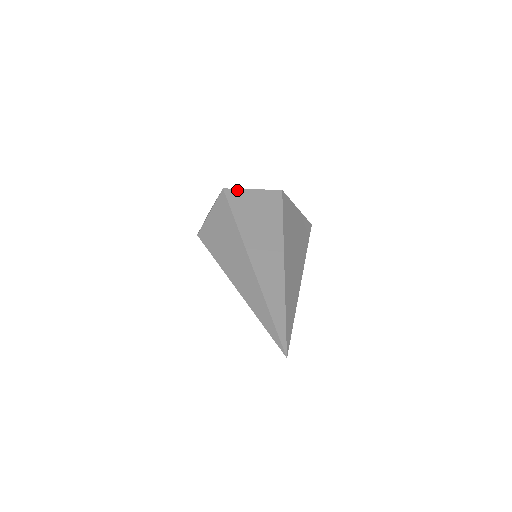
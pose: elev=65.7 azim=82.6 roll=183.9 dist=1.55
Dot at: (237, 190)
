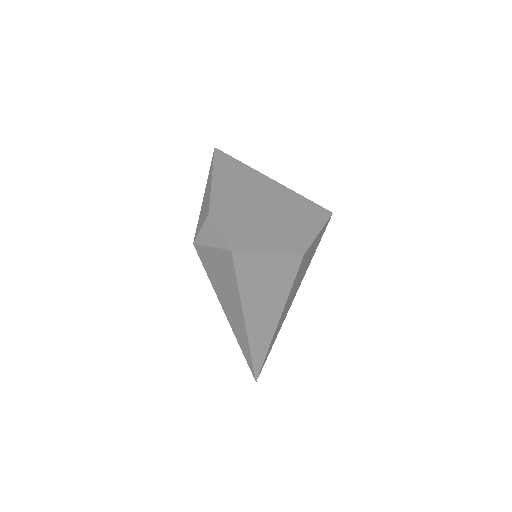
Dot at: (249, 254)
